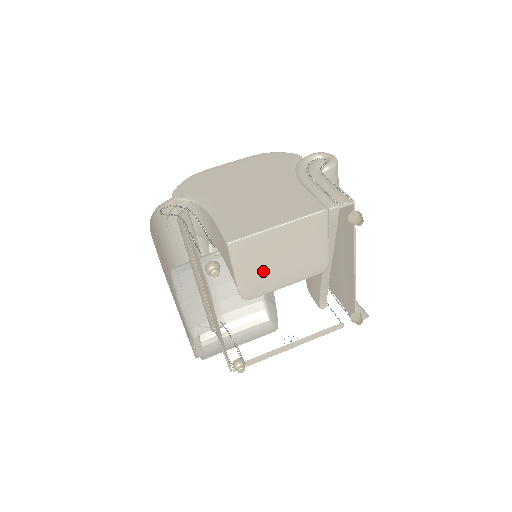
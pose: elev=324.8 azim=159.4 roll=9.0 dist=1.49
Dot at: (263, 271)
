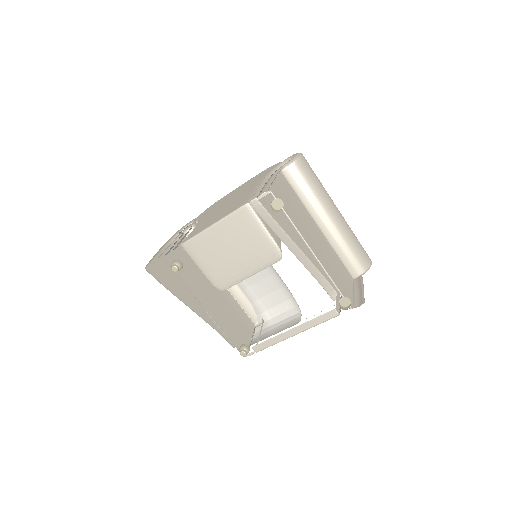
Dot at: (221, 264)
